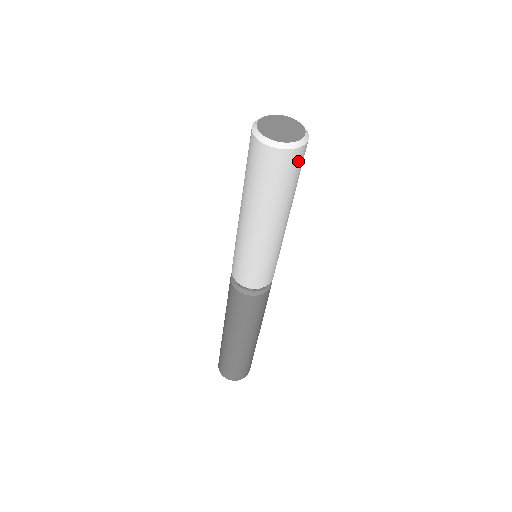
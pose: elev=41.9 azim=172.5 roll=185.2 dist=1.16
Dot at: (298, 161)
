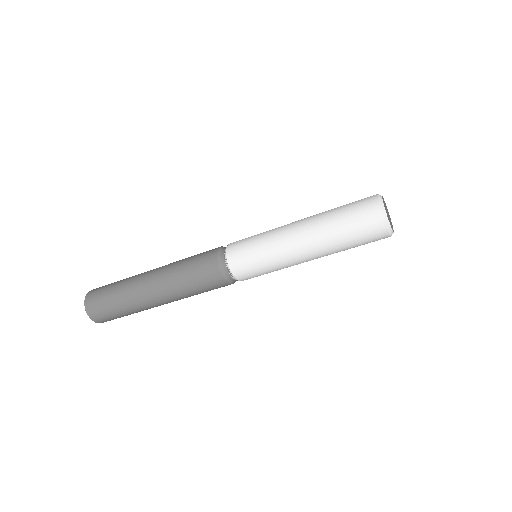
Dot at: occluded
